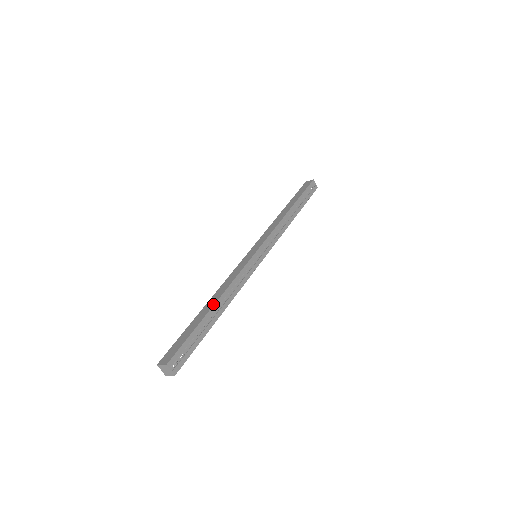
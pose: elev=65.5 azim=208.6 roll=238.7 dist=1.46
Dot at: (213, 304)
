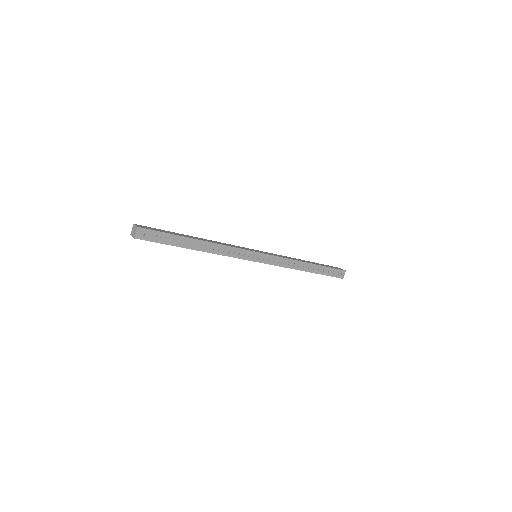
Dot at: (200, 239)
